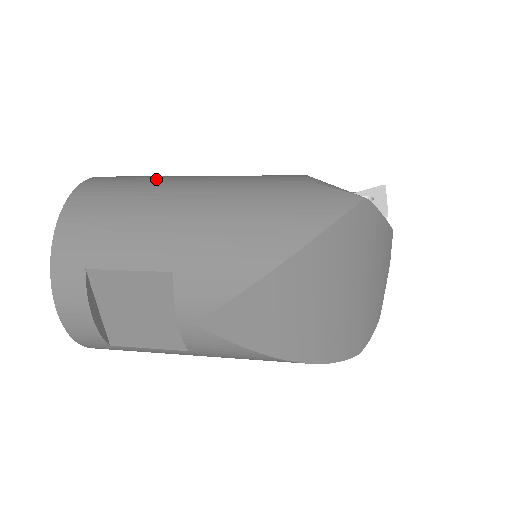
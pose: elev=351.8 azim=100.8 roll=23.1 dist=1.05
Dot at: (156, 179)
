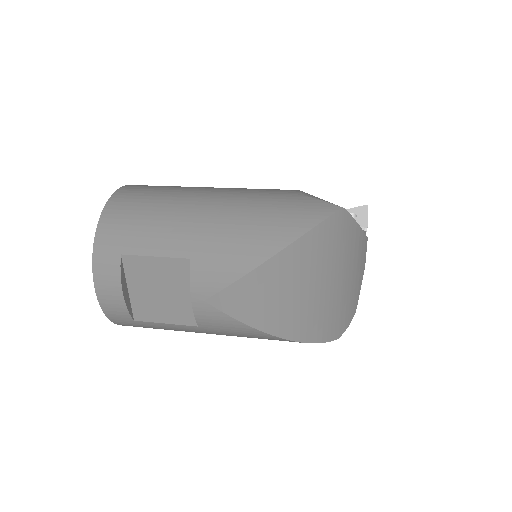
Dot at: (179, 188)
